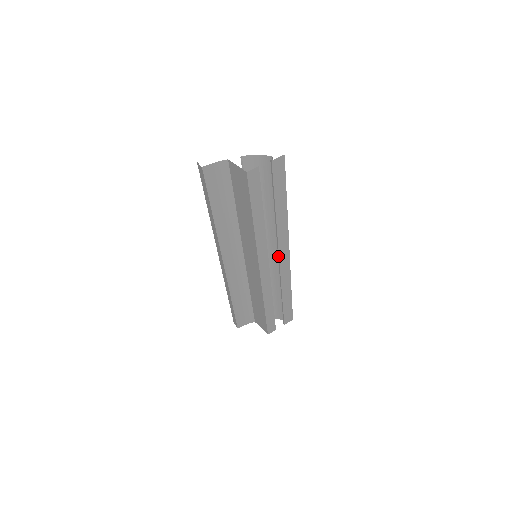
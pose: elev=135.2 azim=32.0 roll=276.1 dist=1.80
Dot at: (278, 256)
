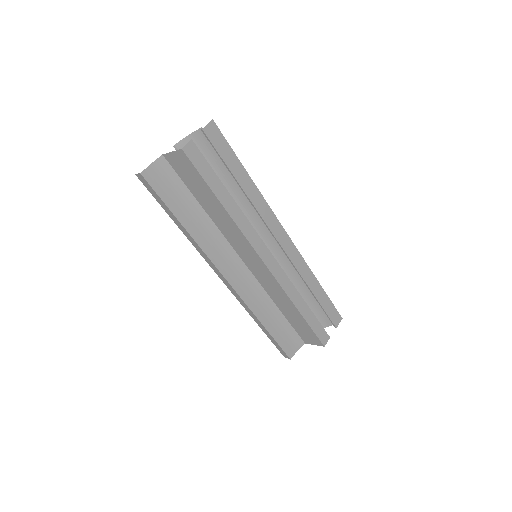
Dot at: (277, 242)
